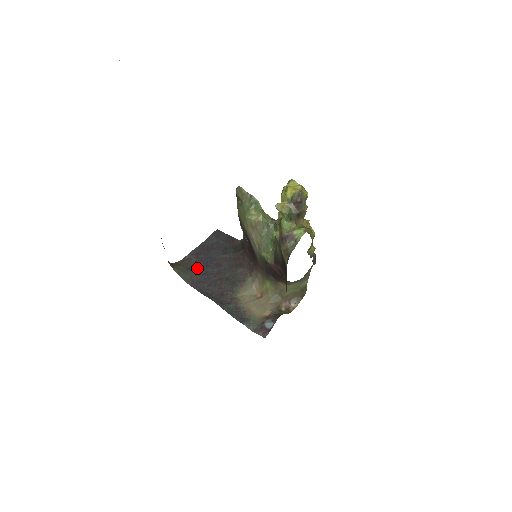
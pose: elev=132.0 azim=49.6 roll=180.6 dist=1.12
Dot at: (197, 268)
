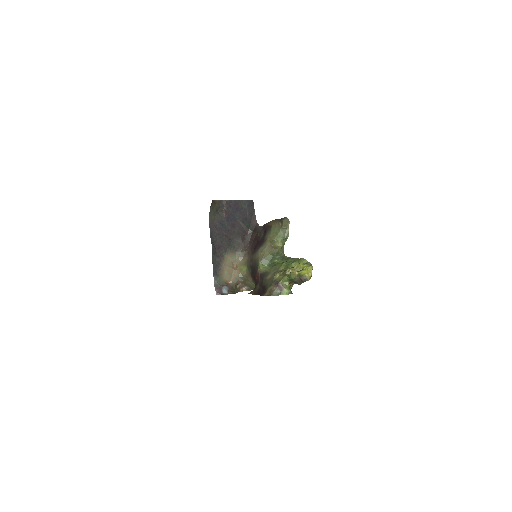
Dot at: (222, 216)
